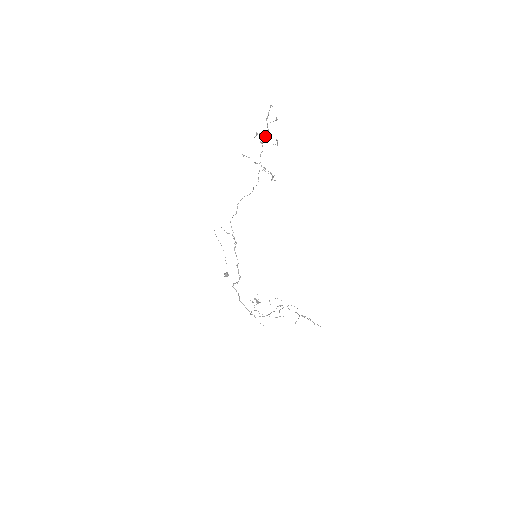
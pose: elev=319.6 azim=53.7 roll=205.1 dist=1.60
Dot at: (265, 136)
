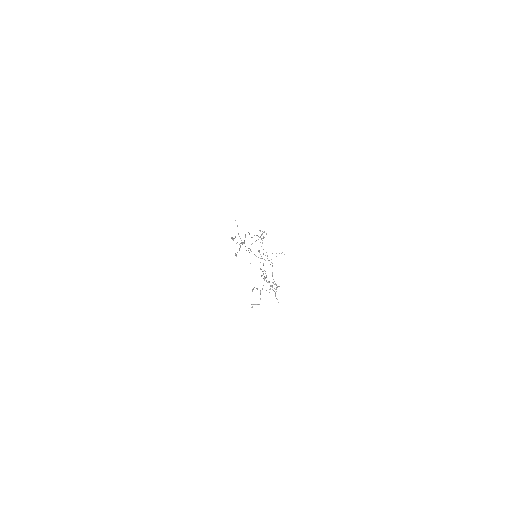
Dot at: occluded
